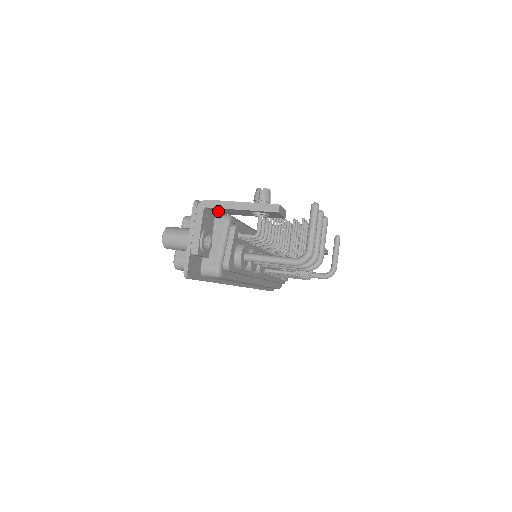
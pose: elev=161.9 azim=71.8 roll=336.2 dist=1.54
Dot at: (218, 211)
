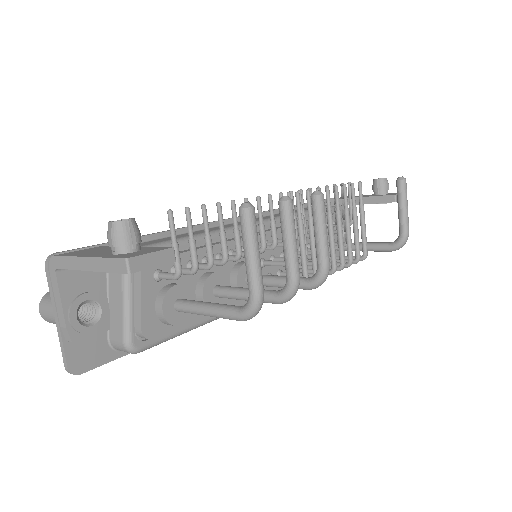
Dot at: occluded
